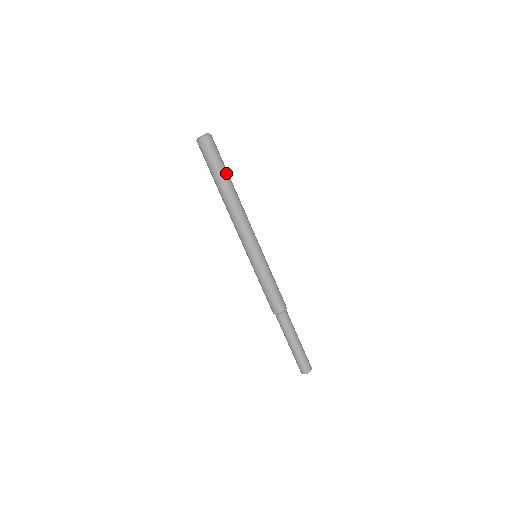
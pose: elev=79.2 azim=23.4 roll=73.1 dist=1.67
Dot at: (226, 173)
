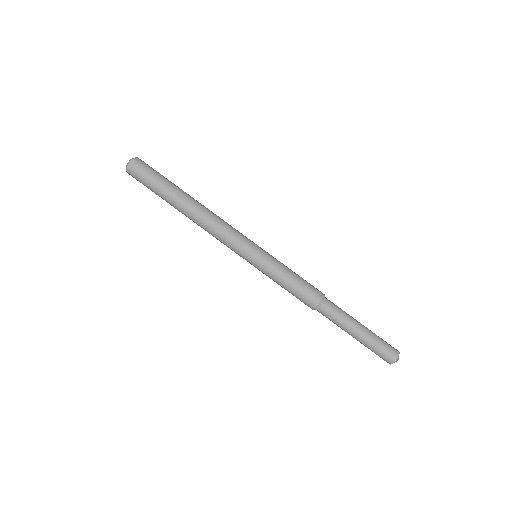
Dot at: (174, 185)
